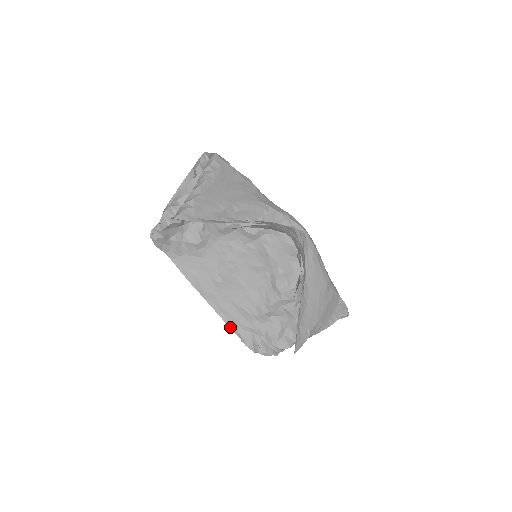
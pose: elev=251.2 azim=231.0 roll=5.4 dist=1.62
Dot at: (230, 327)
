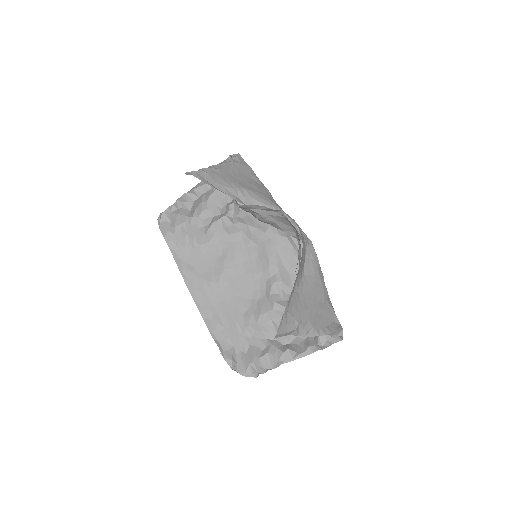
Dot at: (212, 334)
